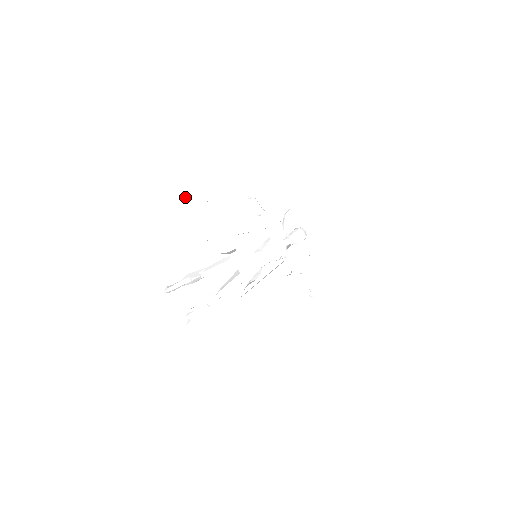
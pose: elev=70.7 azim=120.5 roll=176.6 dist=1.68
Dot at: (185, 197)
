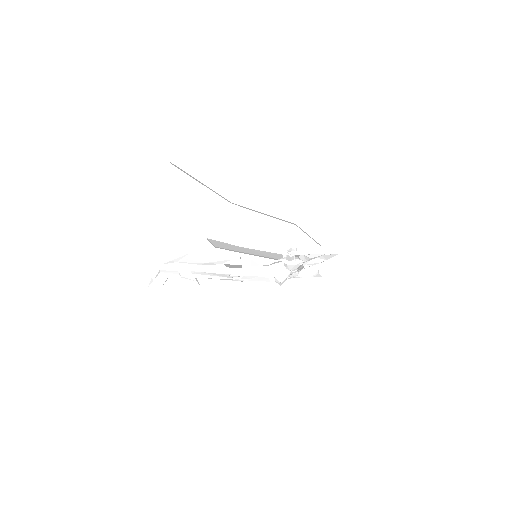
Dot at: (201, 184)
